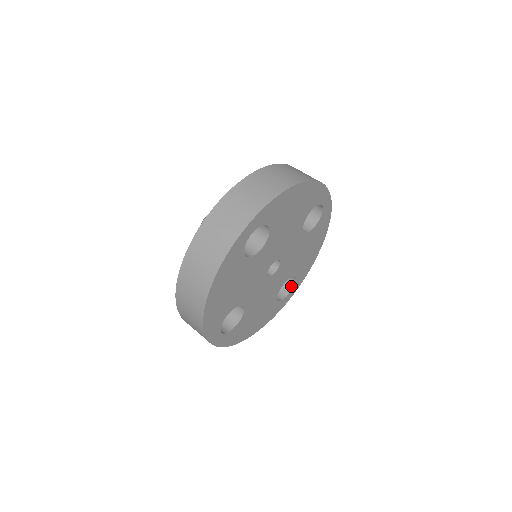
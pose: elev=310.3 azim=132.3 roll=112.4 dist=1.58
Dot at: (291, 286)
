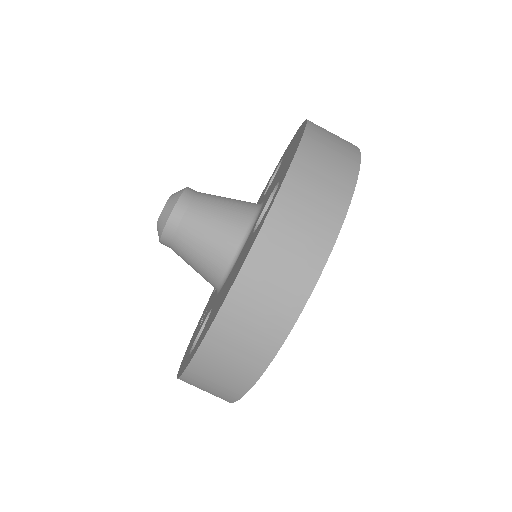
Dot at: occluded
